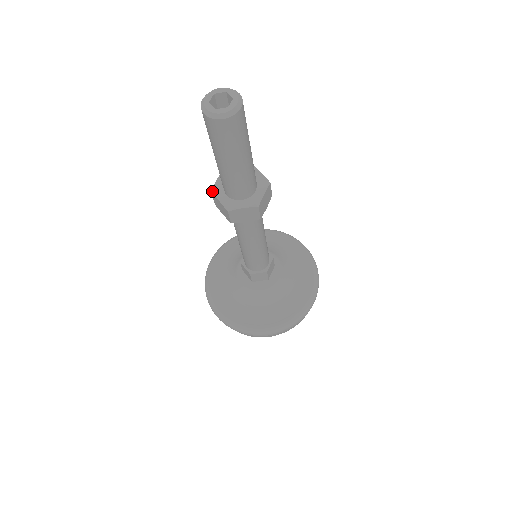
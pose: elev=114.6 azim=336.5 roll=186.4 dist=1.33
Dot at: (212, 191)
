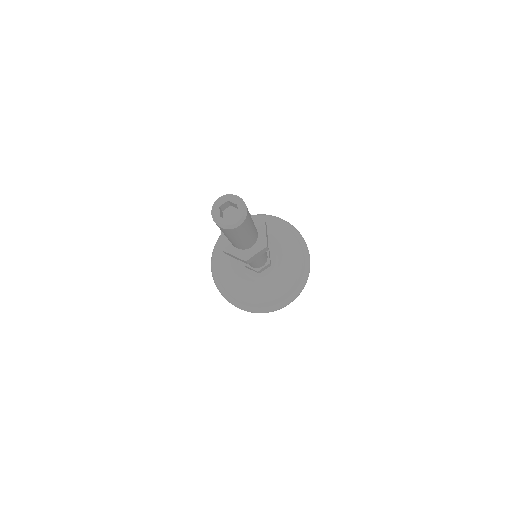
Dot at: (223, 250)
